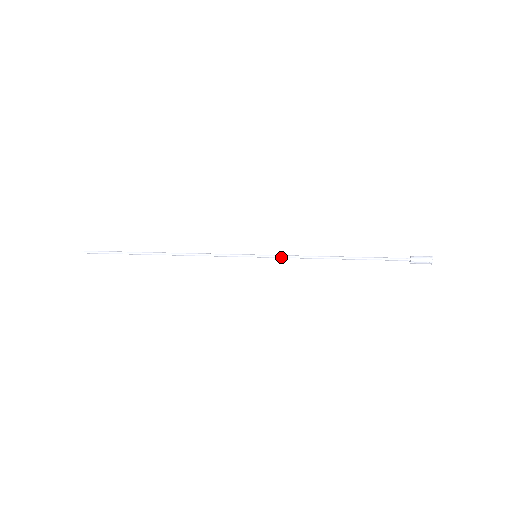
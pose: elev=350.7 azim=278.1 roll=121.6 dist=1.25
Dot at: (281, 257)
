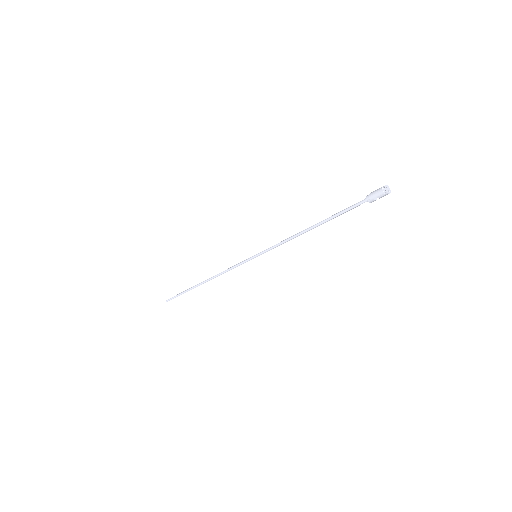
Dot at: (271, 248)
